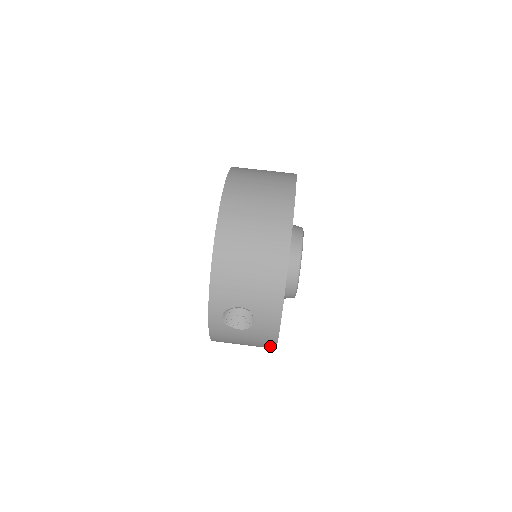
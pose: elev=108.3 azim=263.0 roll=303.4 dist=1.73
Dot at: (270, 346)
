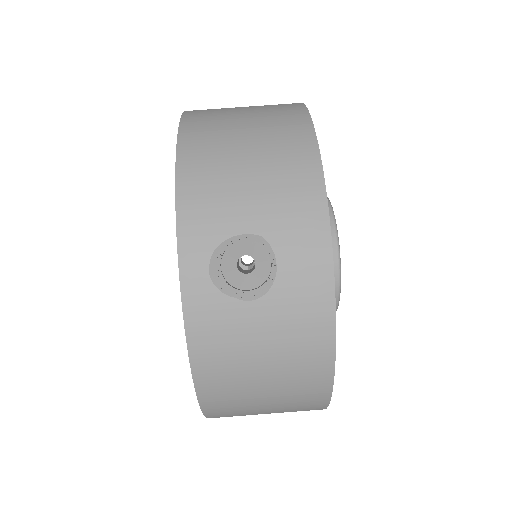
Dot at: (321, 359)
